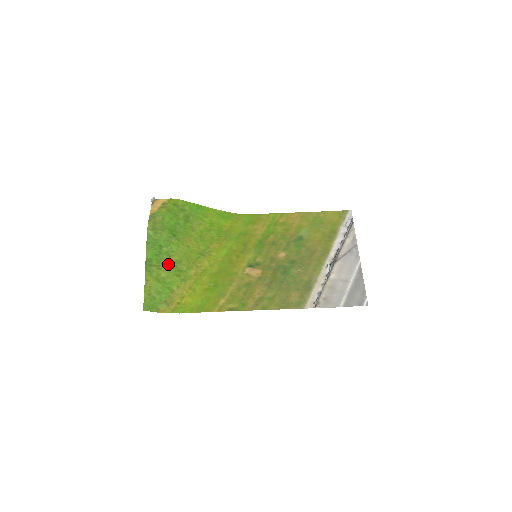
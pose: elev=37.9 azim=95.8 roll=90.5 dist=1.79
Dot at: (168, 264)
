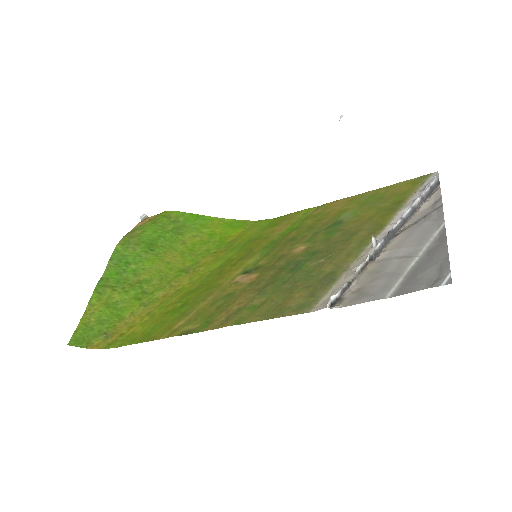
Dot at: (130, 284)
